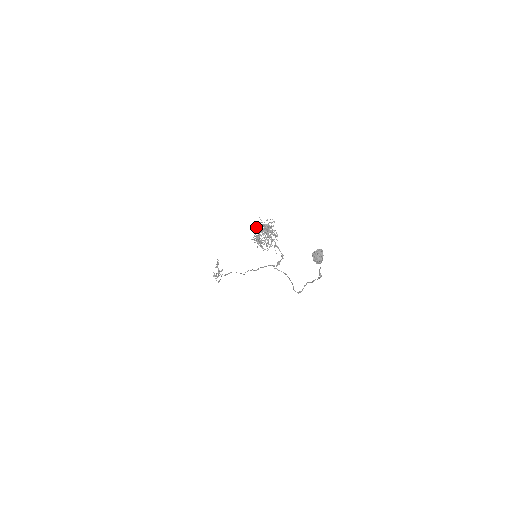
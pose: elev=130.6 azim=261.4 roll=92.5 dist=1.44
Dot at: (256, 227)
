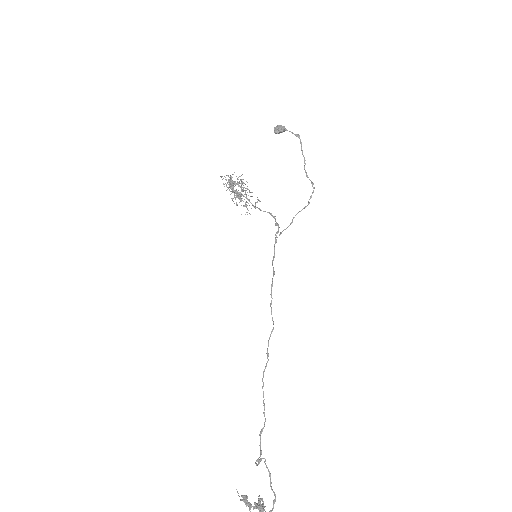
Dot at: occluded
